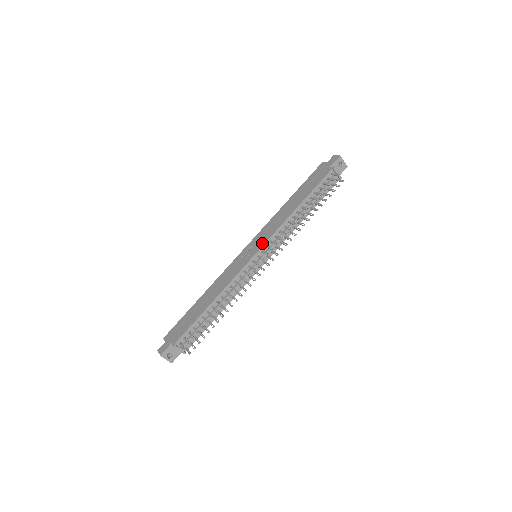
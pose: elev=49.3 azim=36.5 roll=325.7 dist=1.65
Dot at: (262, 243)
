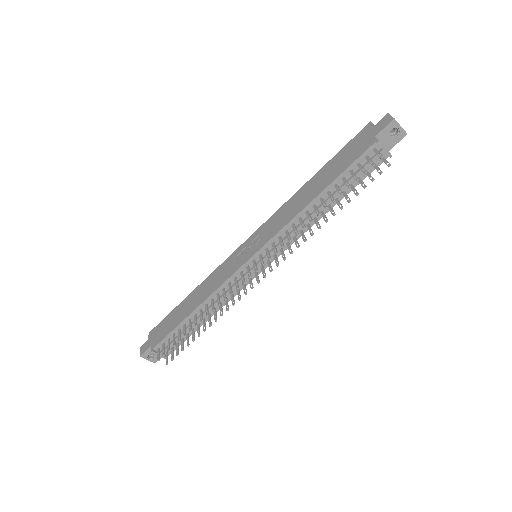
Dot at: (261, 244)
